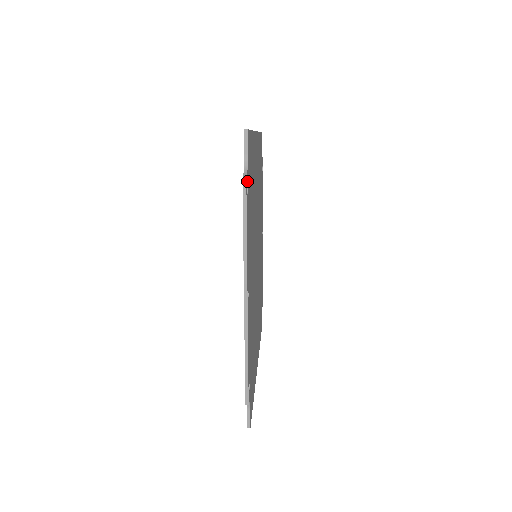
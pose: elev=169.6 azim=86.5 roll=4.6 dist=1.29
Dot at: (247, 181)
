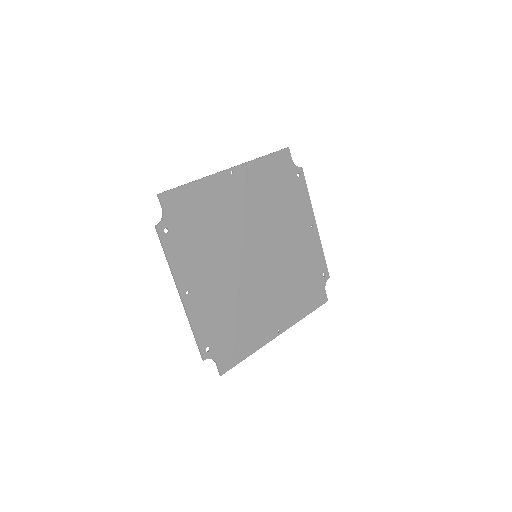
Dot at: (164, 225)
